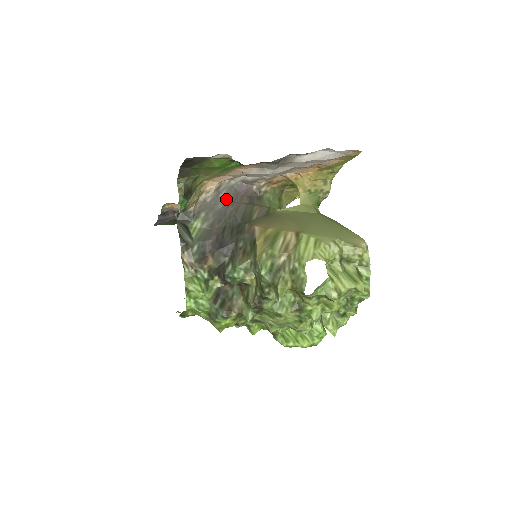
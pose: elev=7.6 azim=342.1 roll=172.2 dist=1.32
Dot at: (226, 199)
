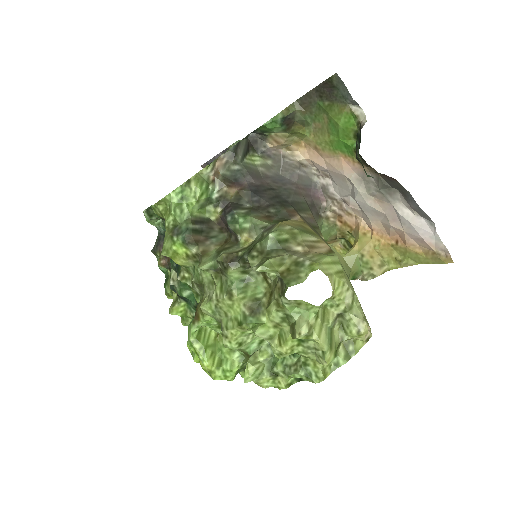
Dot at: (298, 179)
